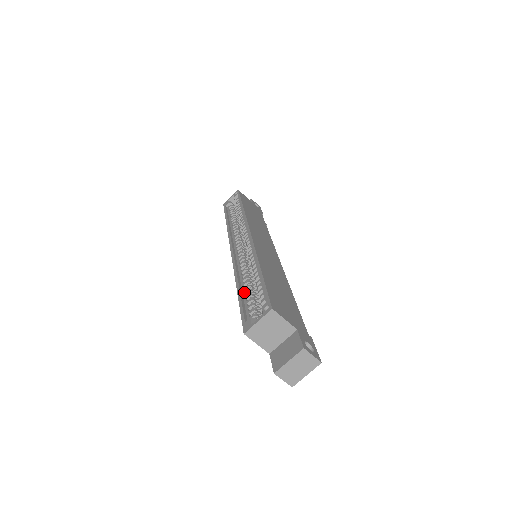
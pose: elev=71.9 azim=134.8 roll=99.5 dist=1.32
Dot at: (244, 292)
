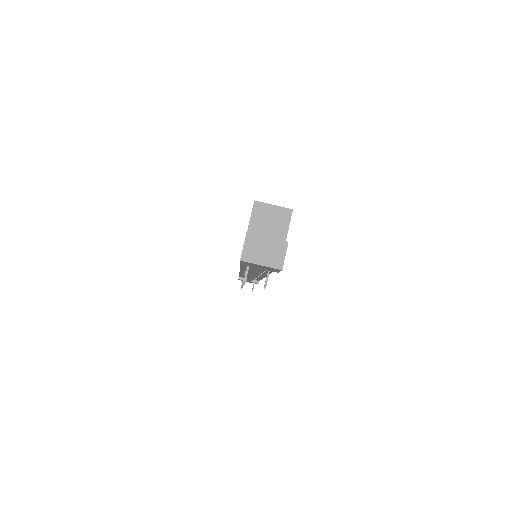
Dot at: occluded
